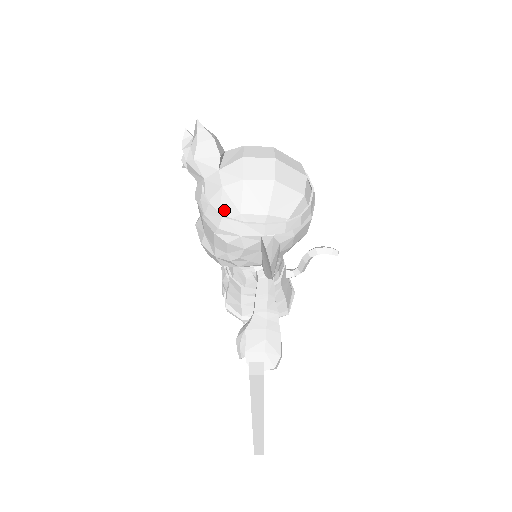
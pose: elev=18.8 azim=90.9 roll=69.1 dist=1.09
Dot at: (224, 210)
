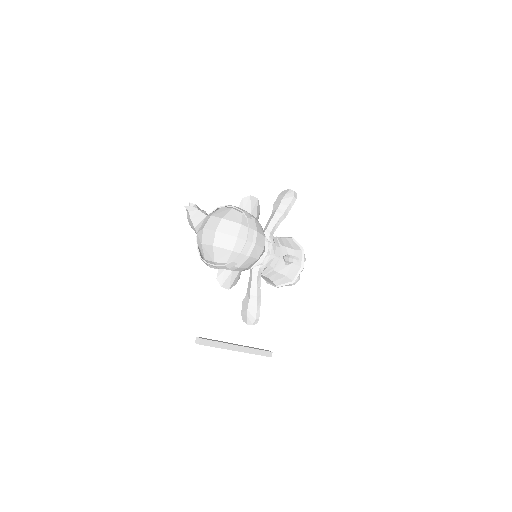
Dot at: occluded
